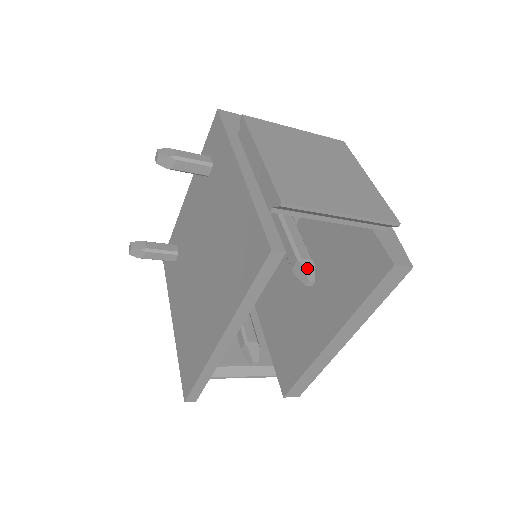
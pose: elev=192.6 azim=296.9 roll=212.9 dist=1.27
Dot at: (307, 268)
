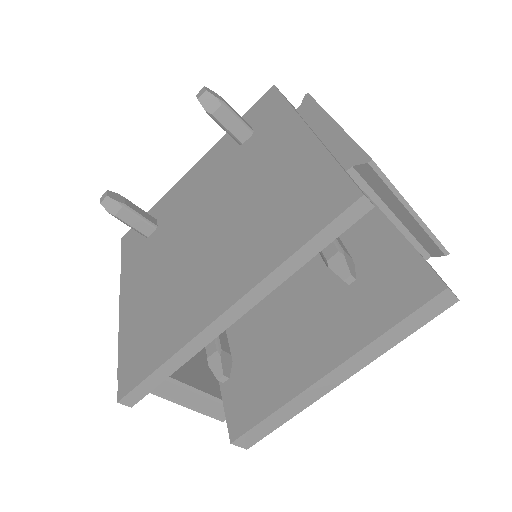
Dot at: (349, 262)
